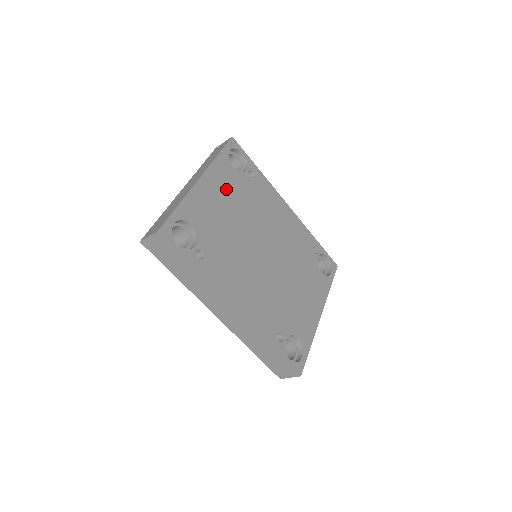
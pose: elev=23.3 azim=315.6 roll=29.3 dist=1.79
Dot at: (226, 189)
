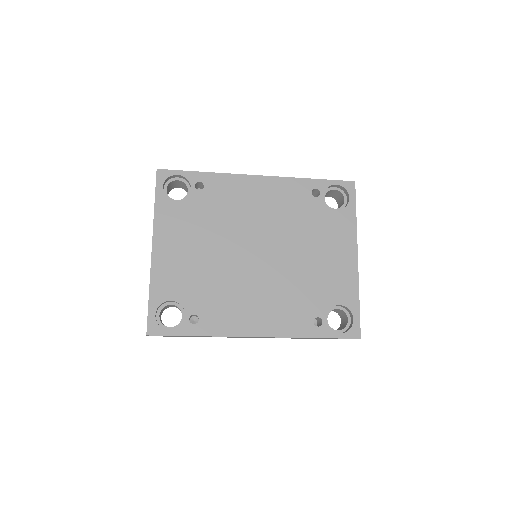
Dot at: (182, 232)
